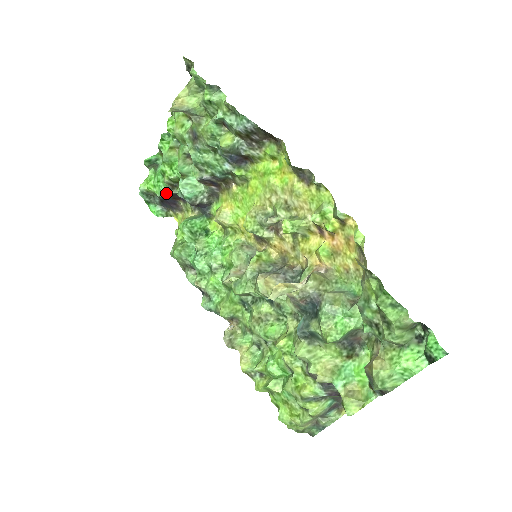
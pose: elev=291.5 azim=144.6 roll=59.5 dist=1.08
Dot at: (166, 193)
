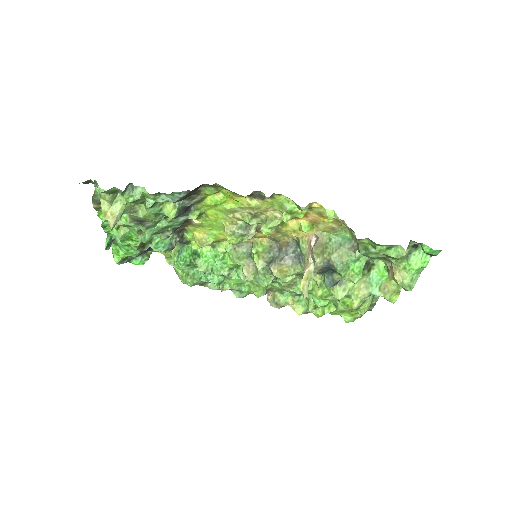
Dot at: (140, 252)
